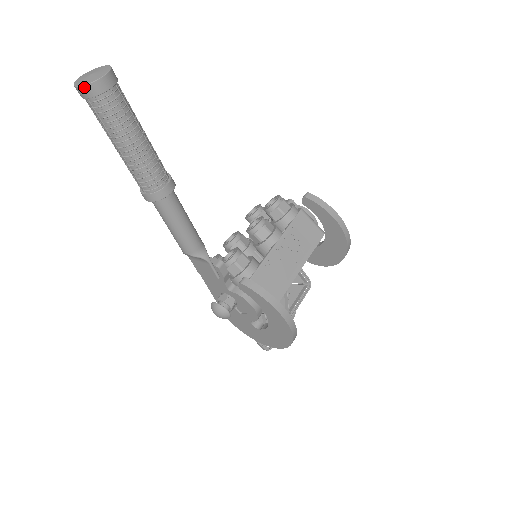
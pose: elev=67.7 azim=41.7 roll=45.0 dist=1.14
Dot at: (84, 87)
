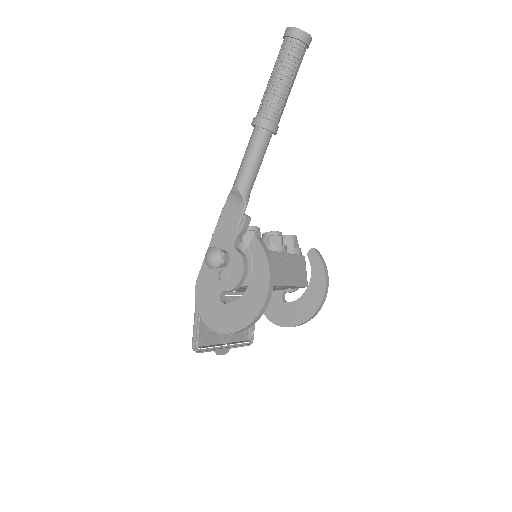
Dot at: (296, 29)
